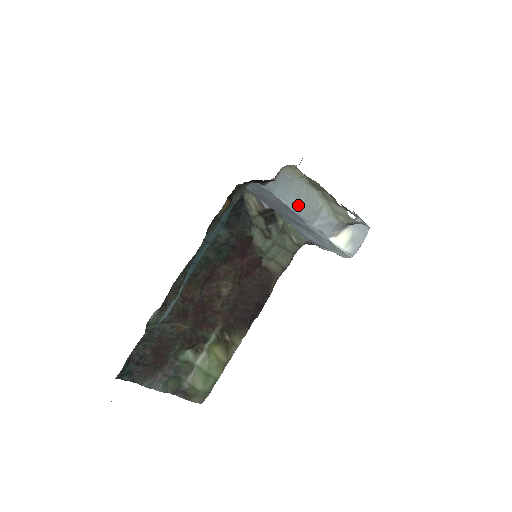
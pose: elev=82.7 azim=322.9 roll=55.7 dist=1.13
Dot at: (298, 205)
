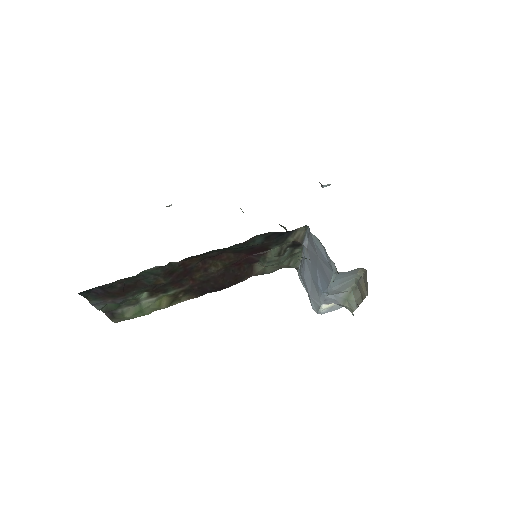
Dot at: (336, 286)
